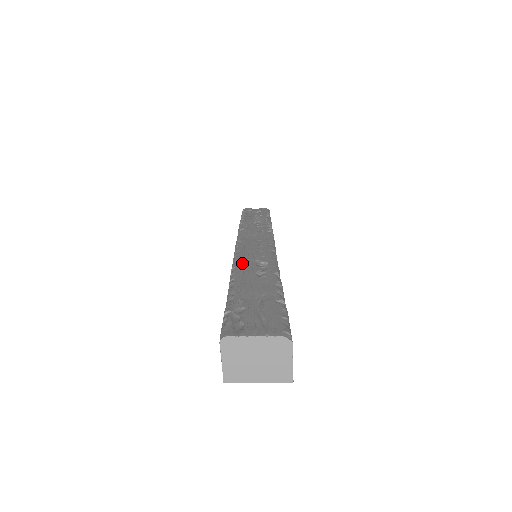
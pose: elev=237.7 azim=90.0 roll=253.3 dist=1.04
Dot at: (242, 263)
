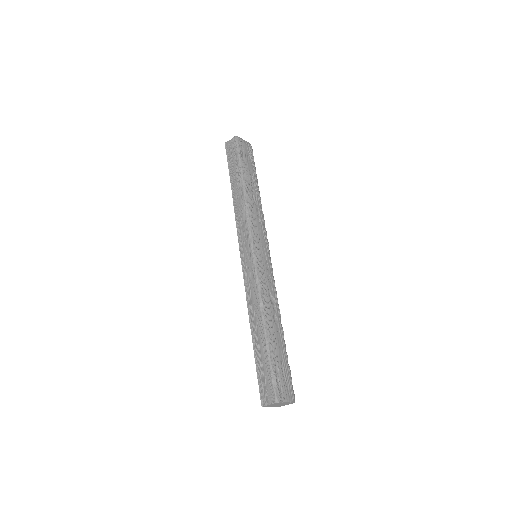
Dot at: (265, 298)
